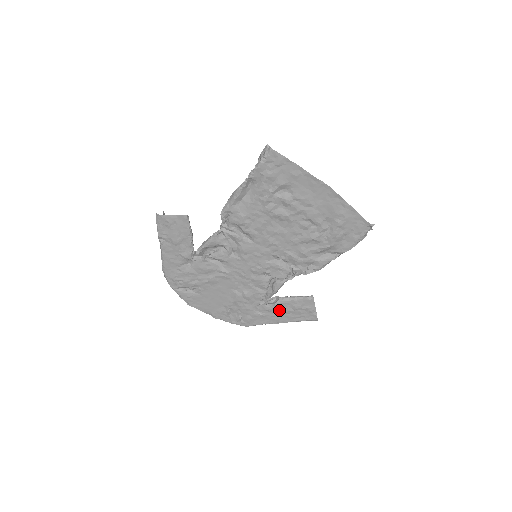
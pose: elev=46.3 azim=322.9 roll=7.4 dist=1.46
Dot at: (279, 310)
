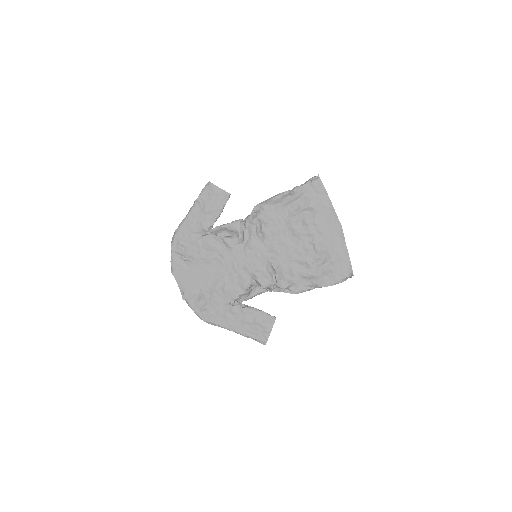
Dot at: (241, 317)
